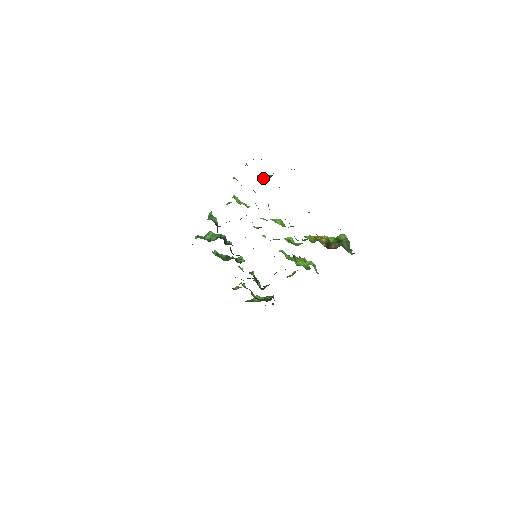
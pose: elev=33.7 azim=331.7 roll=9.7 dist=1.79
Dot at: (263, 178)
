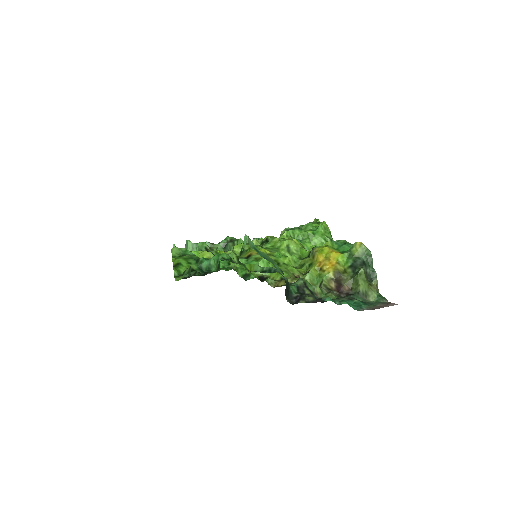
Dot at: (209, 269)
